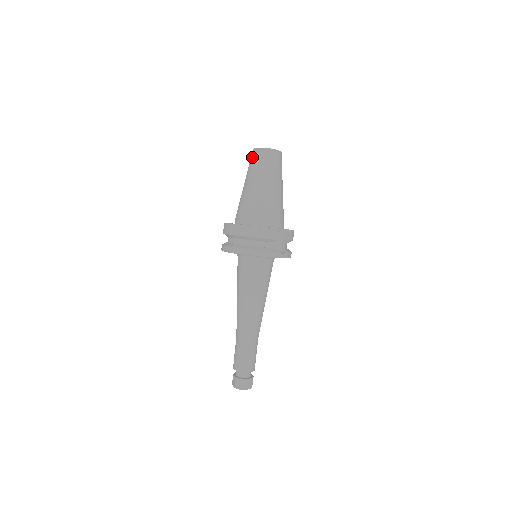
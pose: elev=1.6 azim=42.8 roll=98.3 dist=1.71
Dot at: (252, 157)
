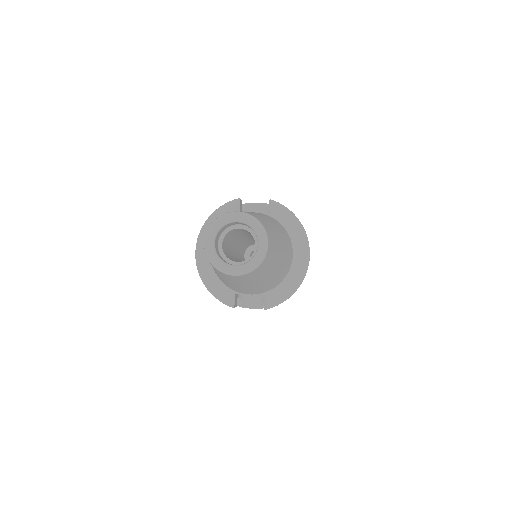
Dot at: occluded
